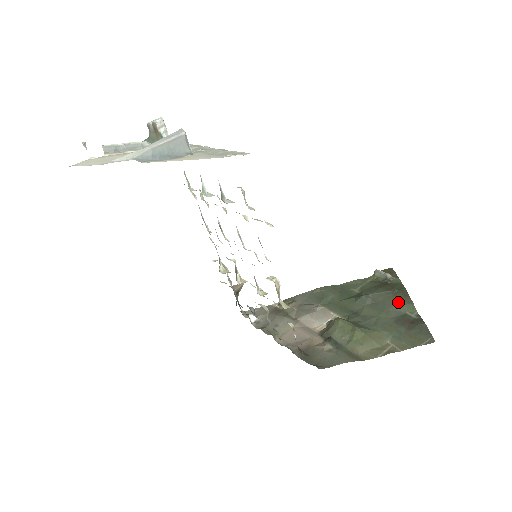
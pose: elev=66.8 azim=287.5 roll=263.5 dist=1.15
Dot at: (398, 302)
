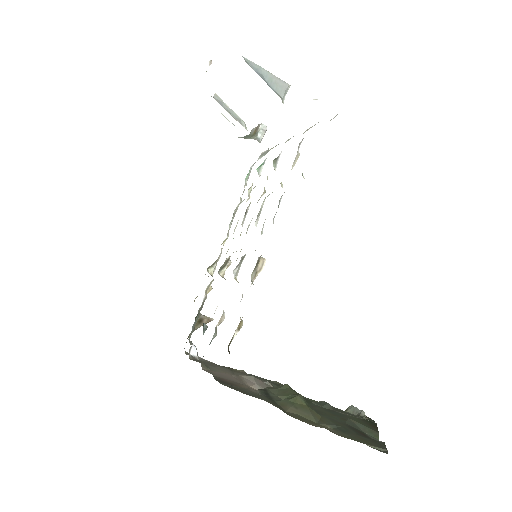
Dot at: (361, 422)
